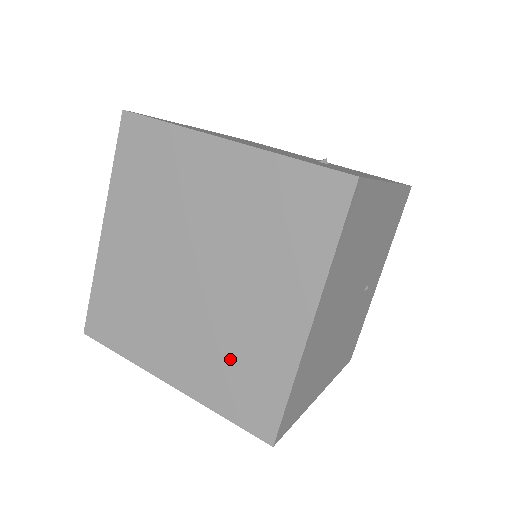
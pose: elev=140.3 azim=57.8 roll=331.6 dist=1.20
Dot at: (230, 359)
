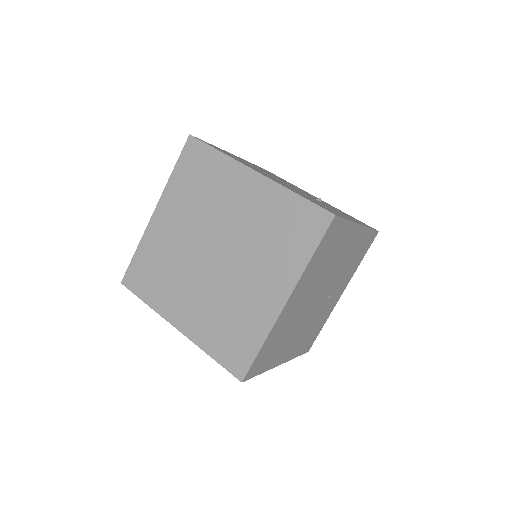
Dot at: (226, 318)
